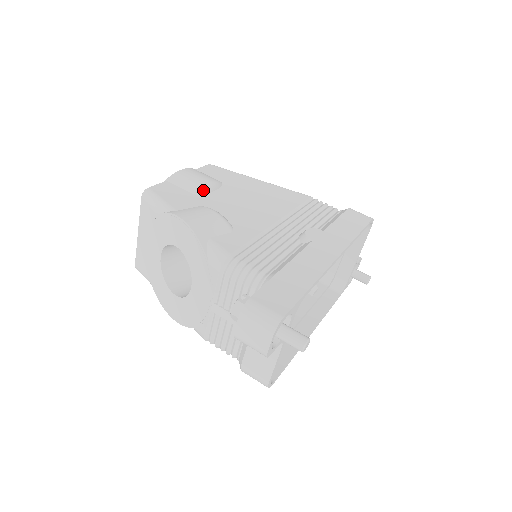
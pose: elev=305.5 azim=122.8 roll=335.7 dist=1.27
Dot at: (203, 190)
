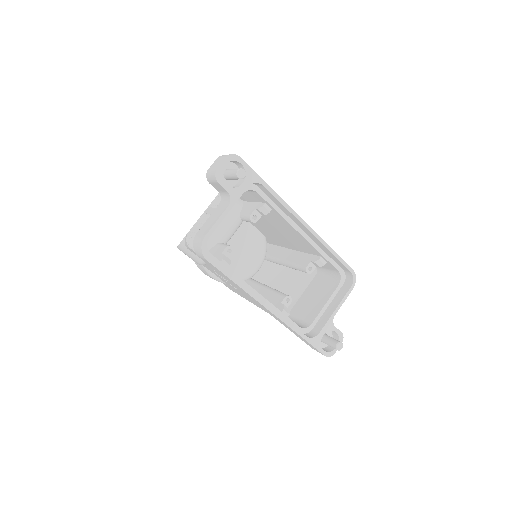
Dot at: occluded
